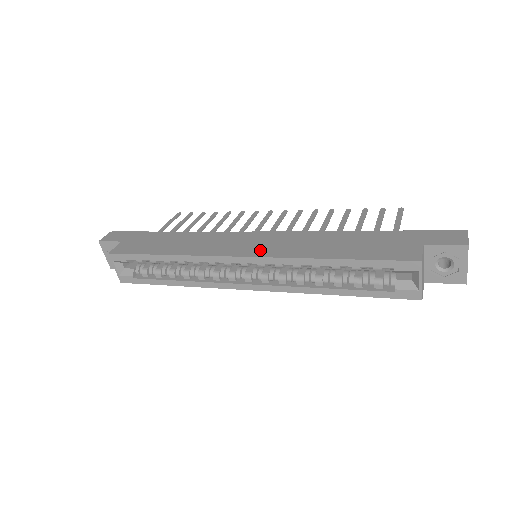
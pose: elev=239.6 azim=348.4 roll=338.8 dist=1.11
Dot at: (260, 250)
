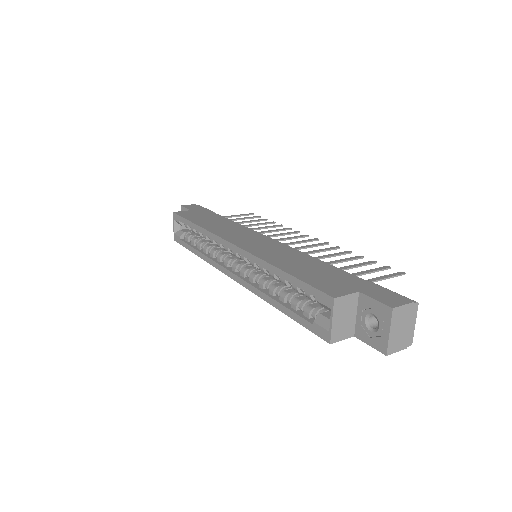
Dot at: (249, 245)
